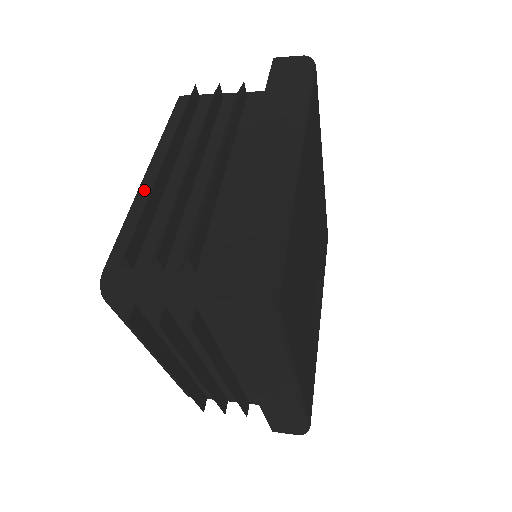
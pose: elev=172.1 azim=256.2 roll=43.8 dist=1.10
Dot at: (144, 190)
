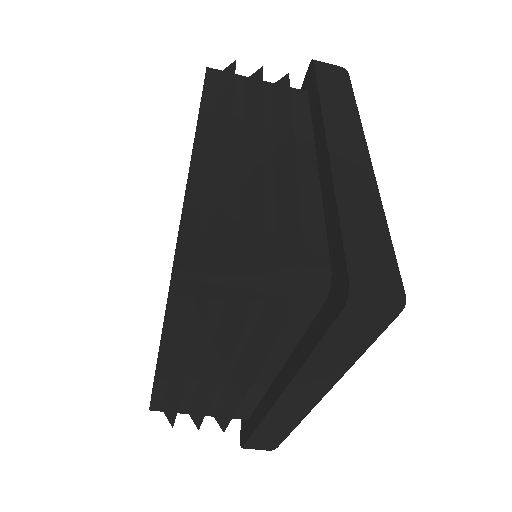
Dot at: (200, 158)
